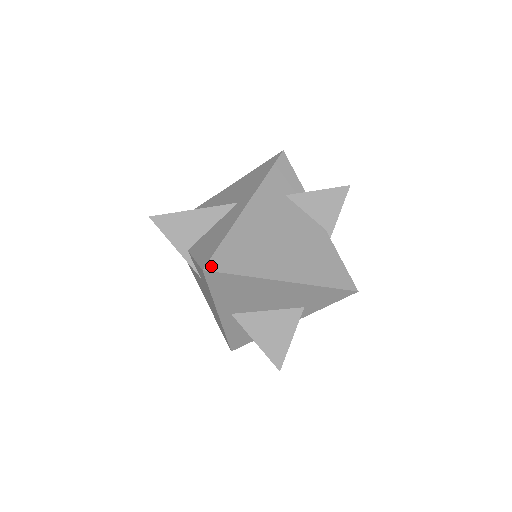
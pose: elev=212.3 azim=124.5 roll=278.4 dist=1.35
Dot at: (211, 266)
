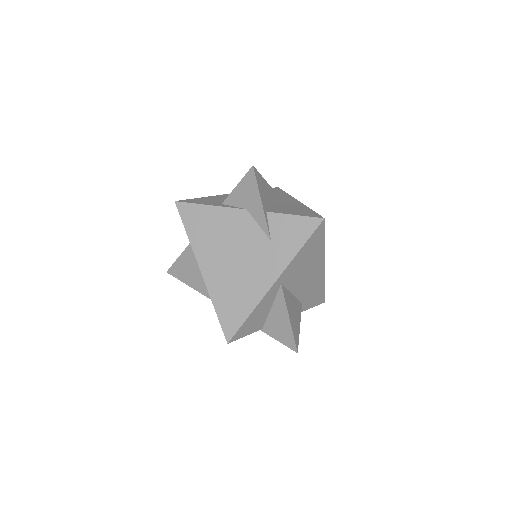
Dot at: occluded
